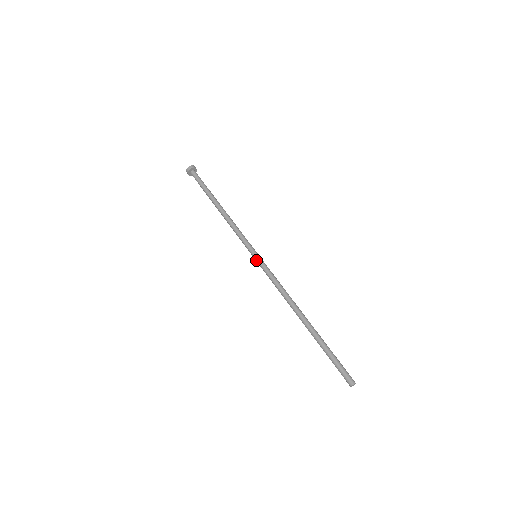
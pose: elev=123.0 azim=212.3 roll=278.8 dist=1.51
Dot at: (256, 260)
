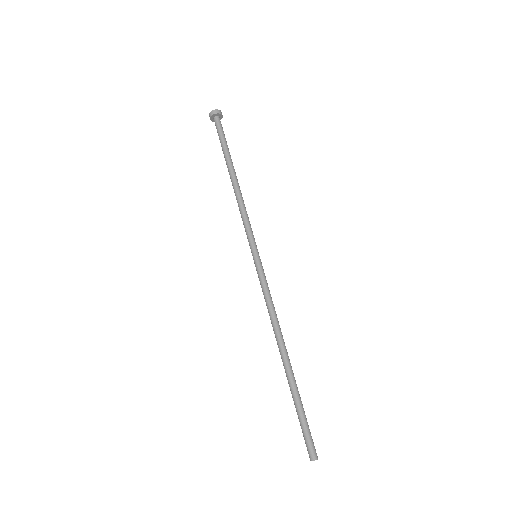
Dot at: (254, 263)
